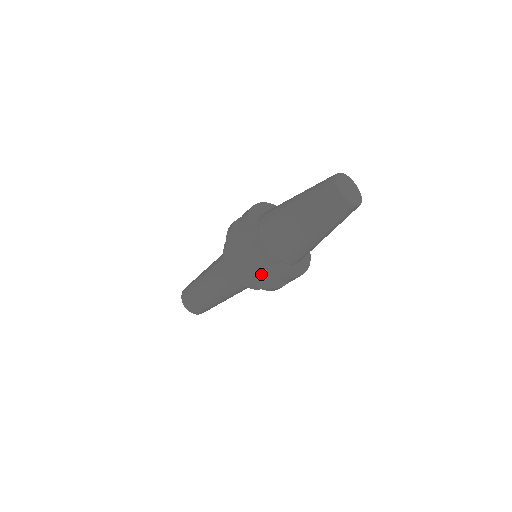
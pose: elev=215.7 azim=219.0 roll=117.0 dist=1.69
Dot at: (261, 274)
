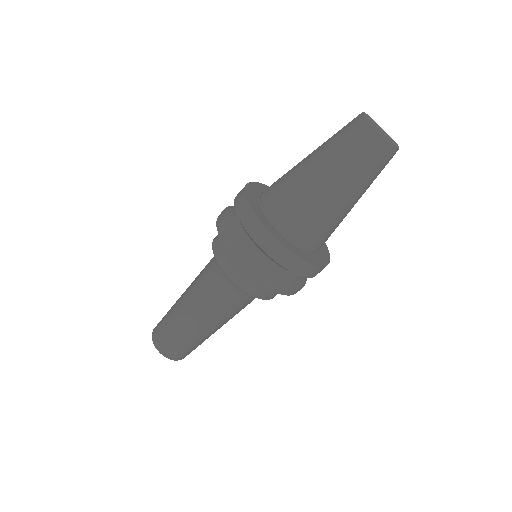
Dot at: (288, 276)
